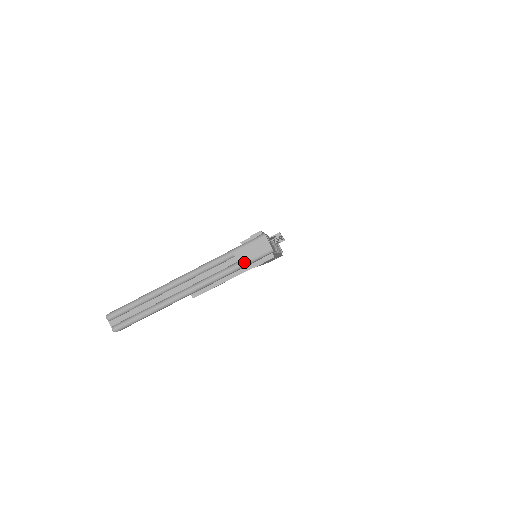
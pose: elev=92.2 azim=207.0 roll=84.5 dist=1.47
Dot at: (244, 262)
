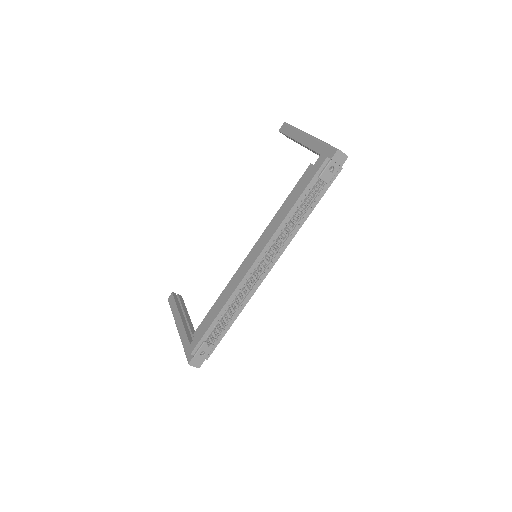
Dot at: occluded
